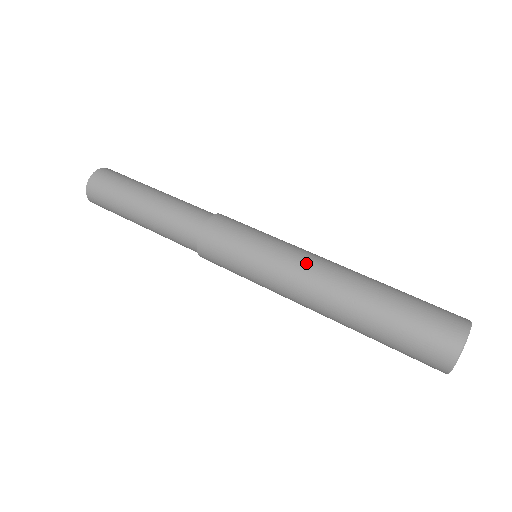
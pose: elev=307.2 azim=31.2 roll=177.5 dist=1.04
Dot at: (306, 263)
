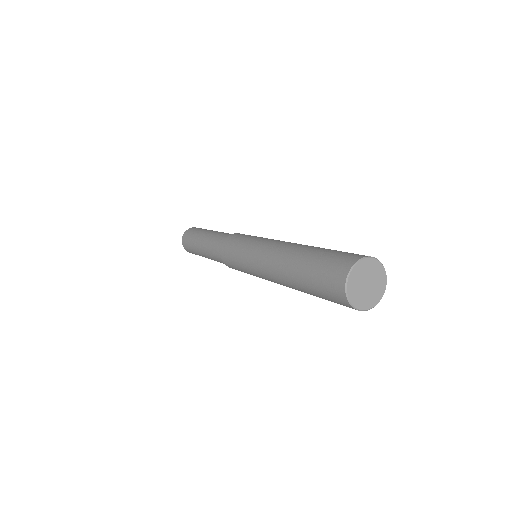
Dot at: (266, 248)
